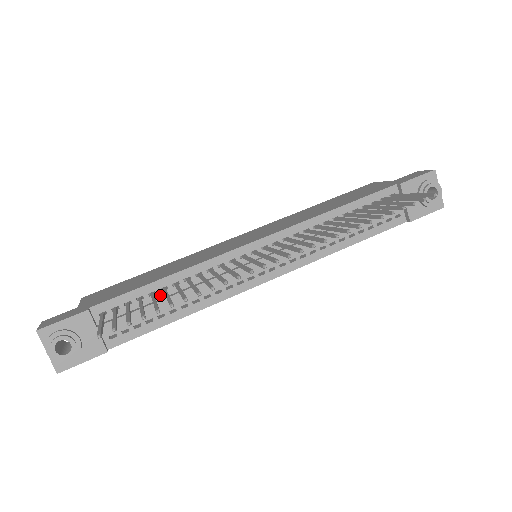
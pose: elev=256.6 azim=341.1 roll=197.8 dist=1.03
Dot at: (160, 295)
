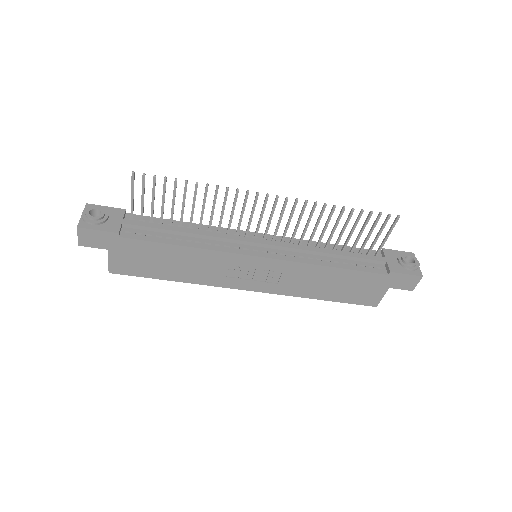
Dot at: occluded
